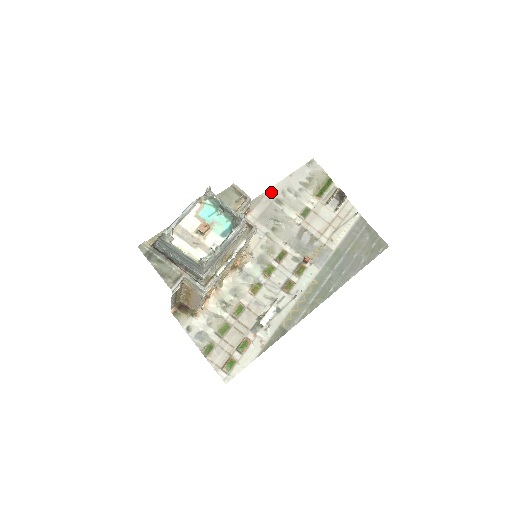
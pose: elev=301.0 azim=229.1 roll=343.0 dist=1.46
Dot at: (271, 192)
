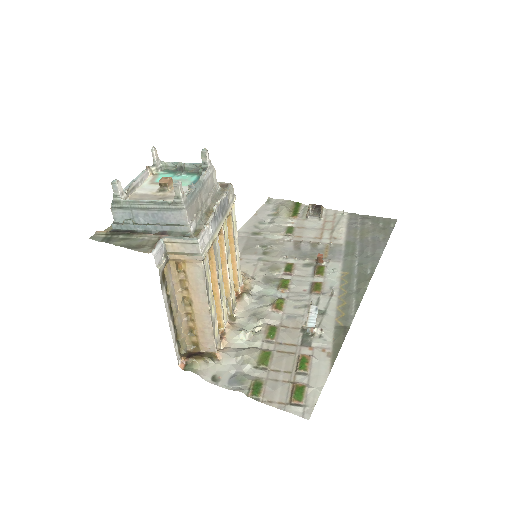
Dot at: (243, 231)
